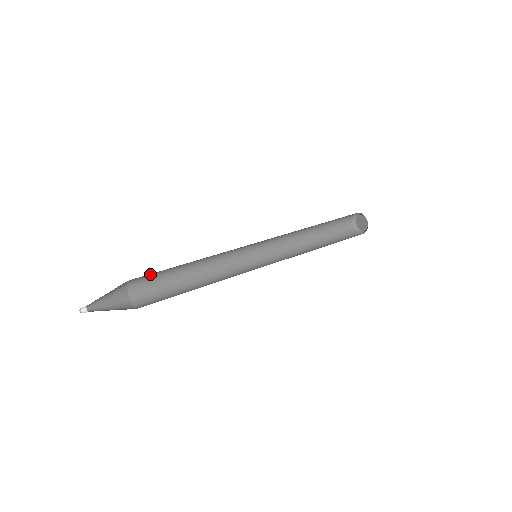
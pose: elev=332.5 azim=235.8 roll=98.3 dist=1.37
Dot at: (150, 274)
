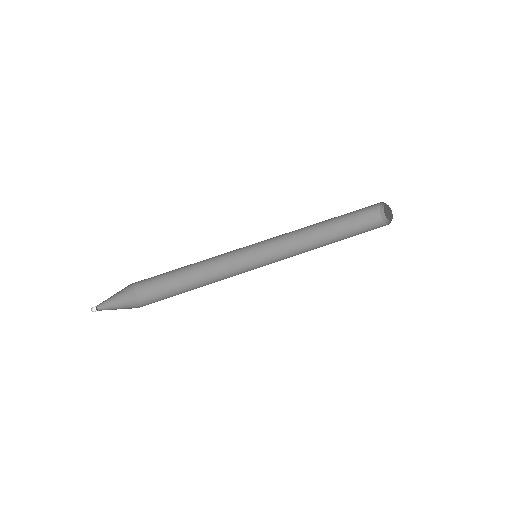
Dot at: (151, 277)
